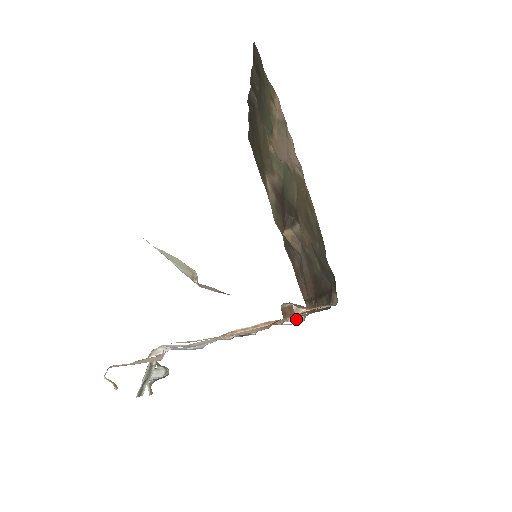
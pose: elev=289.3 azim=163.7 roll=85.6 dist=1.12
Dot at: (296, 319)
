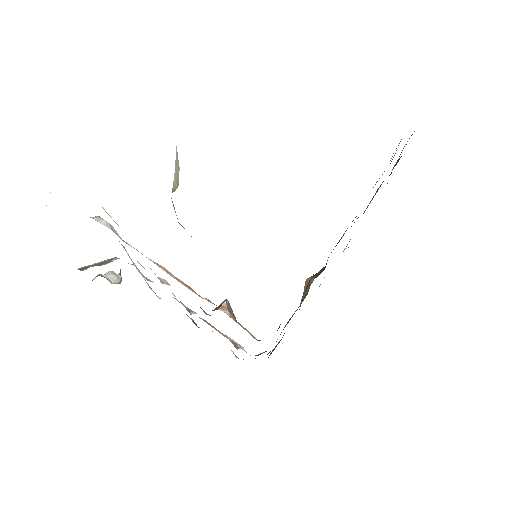
Dot at: (235, 342)
